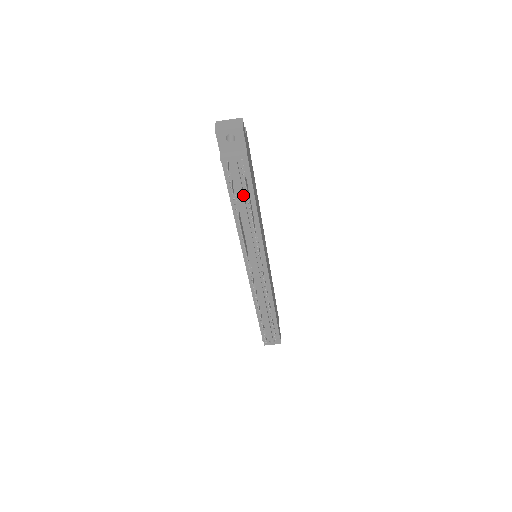
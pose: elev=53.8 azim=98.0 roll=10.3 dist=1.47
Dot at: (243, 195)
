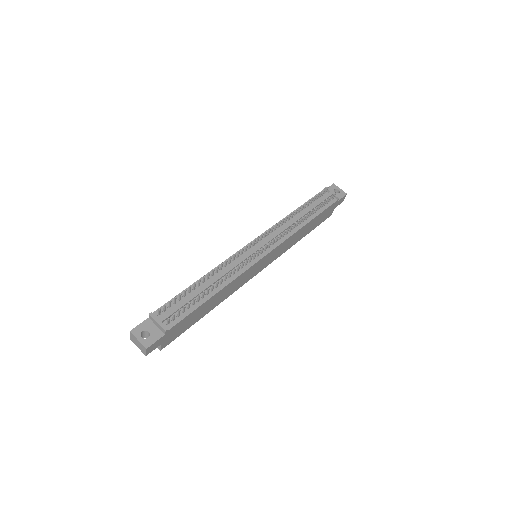
Dot at: (314, 207)
